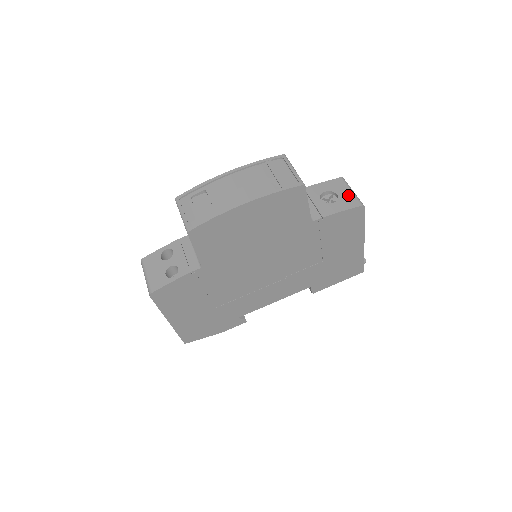
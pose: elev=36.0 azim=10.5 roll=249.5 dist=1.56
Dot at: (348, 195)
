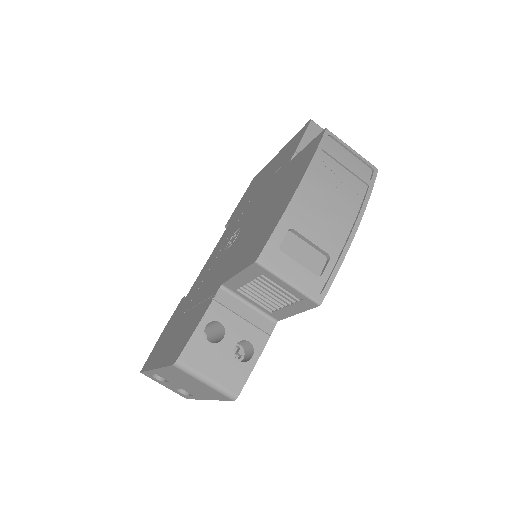
Dot at: occluded
